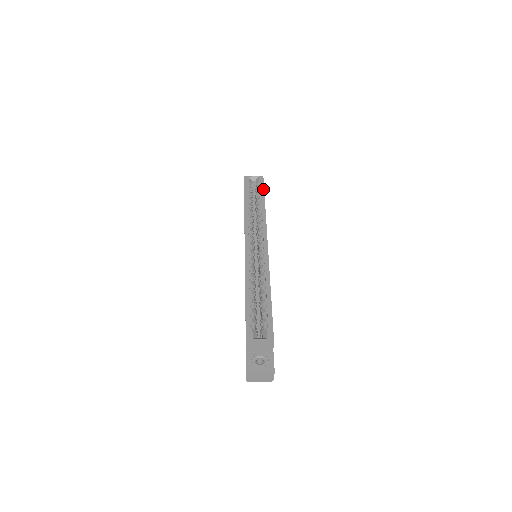
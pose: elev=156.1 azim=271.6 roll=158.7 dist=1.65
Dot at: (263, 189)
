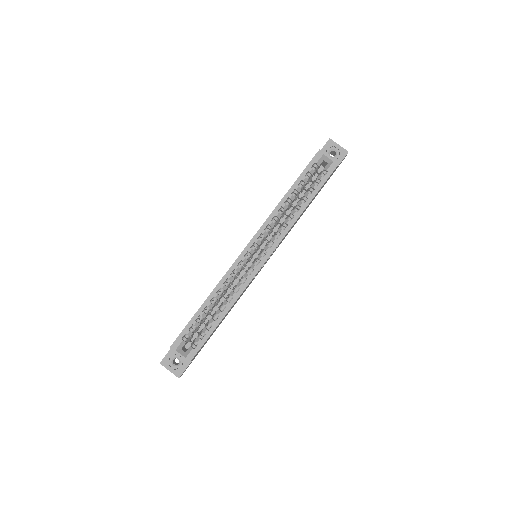
Dot at: (321, 185)
